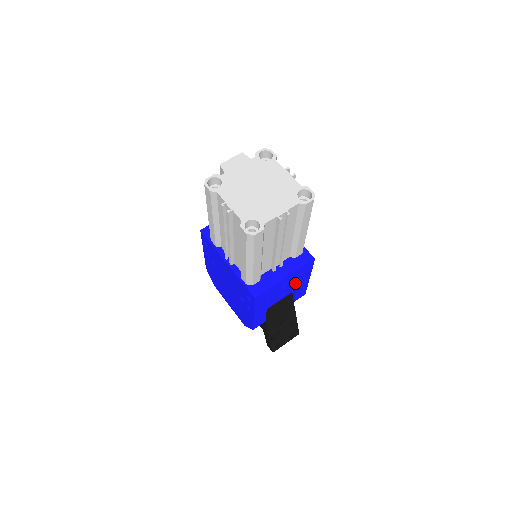
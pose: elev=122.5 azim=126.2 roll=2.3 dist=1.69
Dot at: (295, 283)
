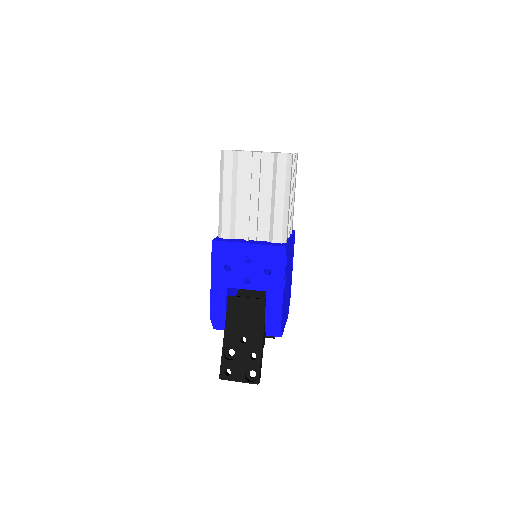
Dot at: (263, 274)
